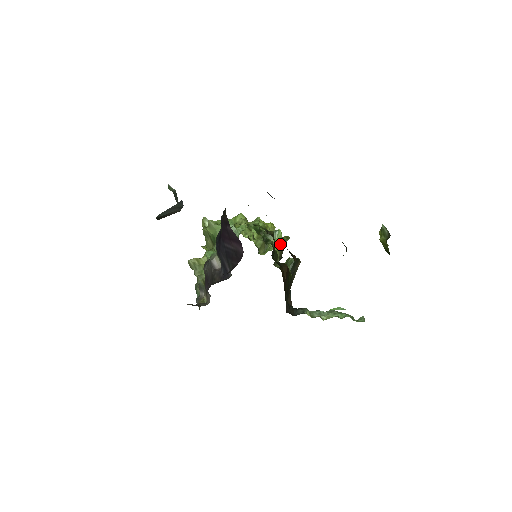
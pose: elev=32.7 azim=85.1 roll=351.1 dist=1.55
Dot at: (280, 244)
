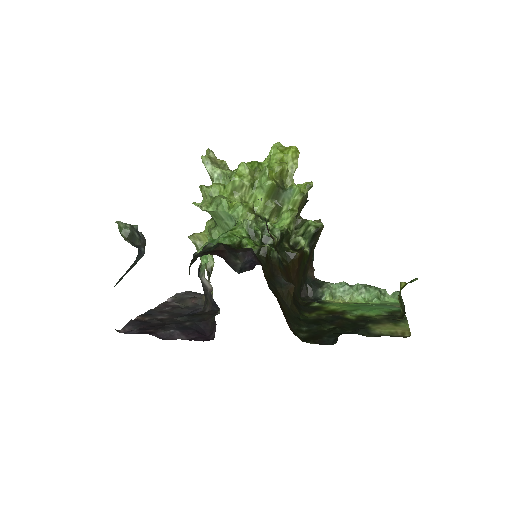
Dot at: (294, 214)
